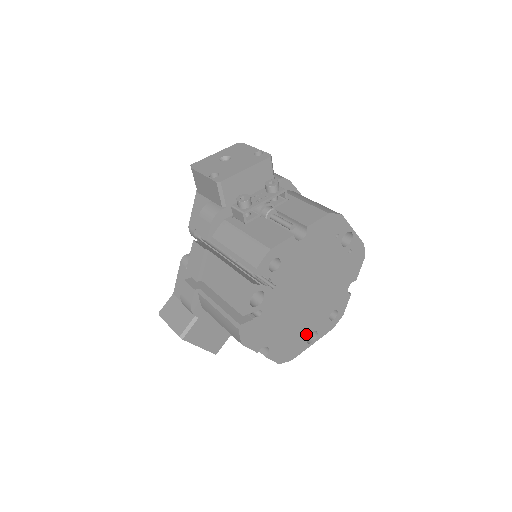
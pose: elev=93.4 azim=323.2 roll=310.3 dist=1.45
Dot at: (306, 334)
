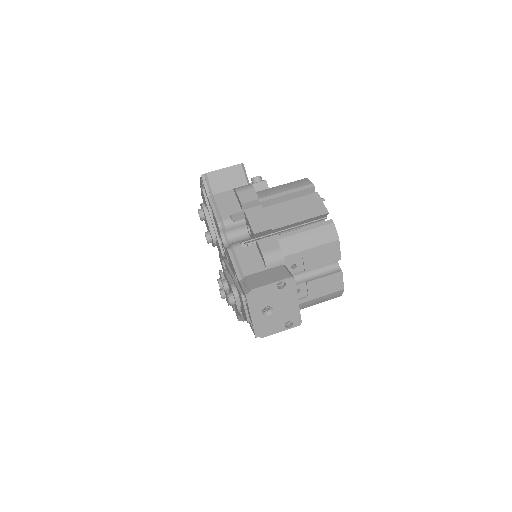
Dot at: occluded
